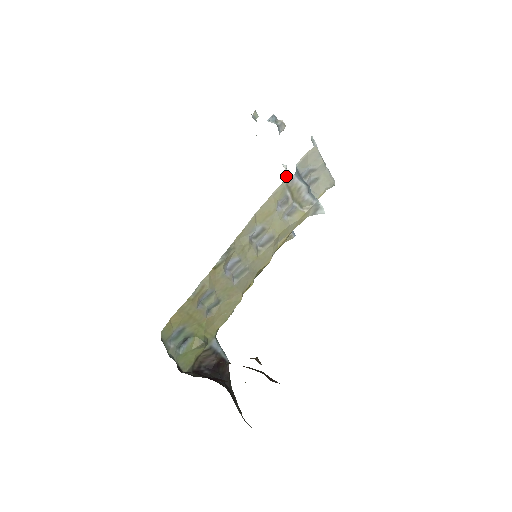
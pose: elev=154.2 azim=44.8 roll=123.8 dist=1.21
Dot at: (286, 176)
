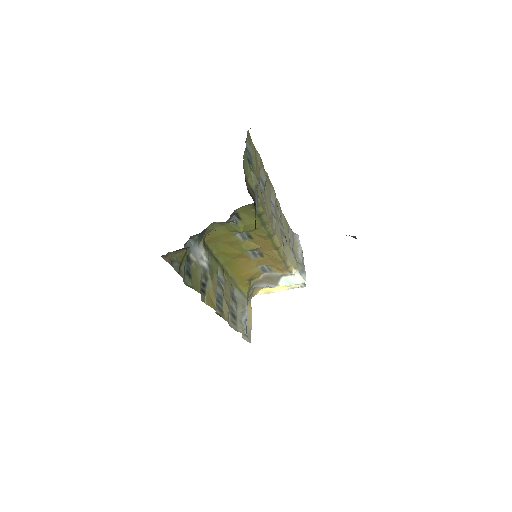
Dot at: occluded
